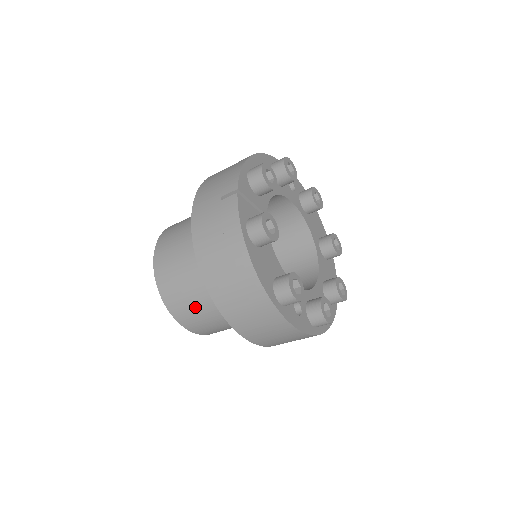
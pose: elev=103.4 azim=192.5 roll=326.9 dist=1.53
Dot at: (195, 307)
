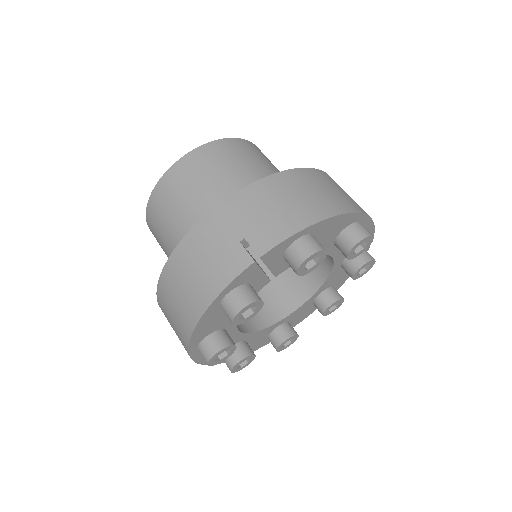
Dot at: (163, 243)
